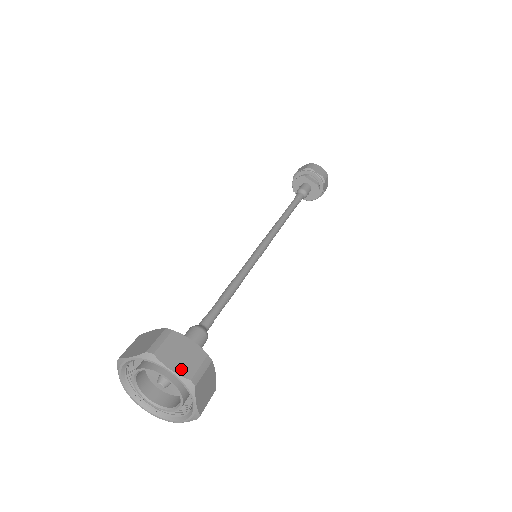
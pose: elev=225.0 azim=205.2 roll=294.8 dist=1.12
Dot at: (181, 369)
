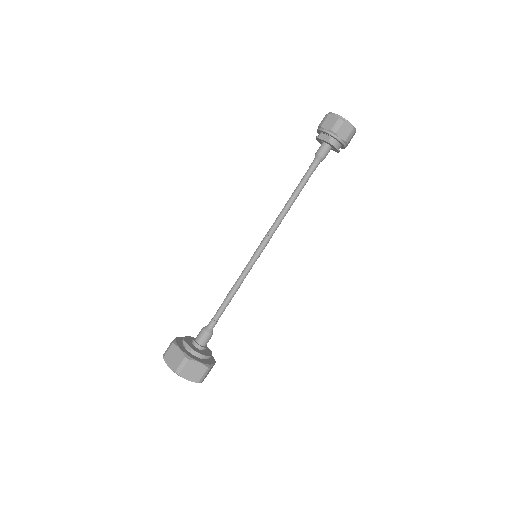
Dot at: (172, 366)
